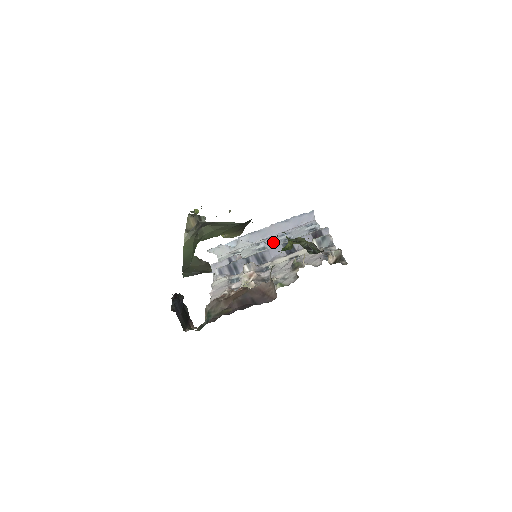
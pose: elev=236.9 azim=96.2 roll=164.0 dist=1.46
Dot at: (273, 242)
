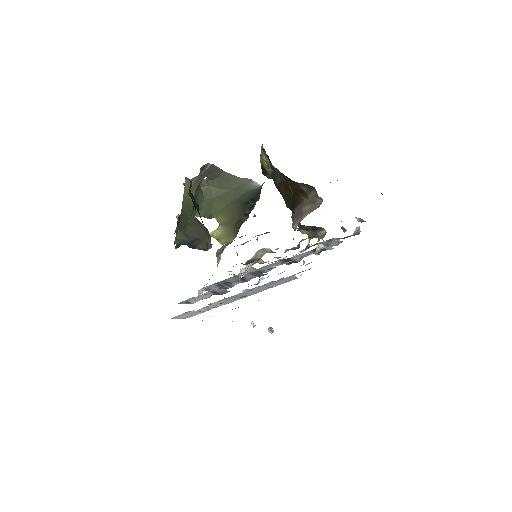
Dot at: occluded
